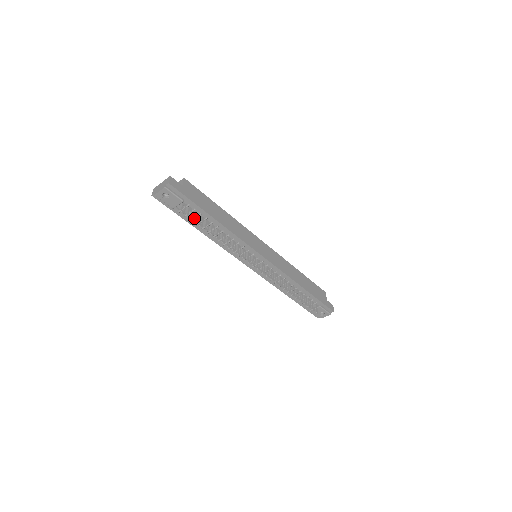
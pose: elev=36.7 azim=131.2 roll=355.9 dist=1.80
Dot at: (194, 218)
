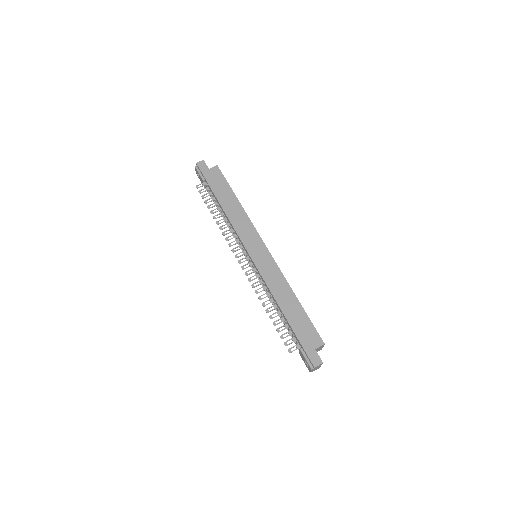
Dot at: (204, 195)
